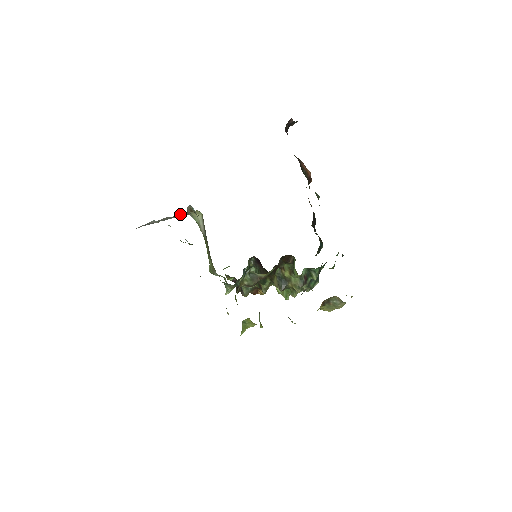
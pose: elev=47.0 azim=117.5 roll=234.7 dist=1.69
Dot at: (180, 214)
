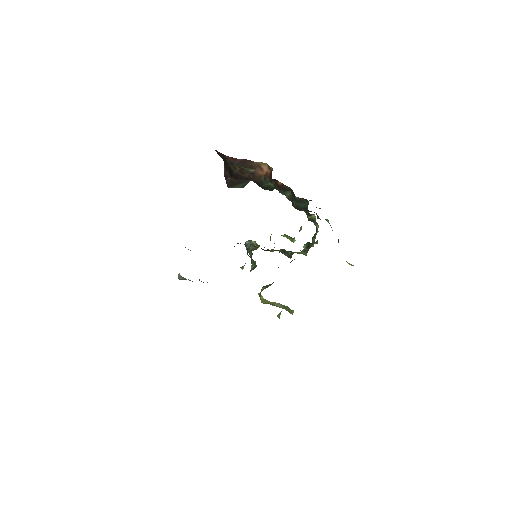
Dot at: occluded
